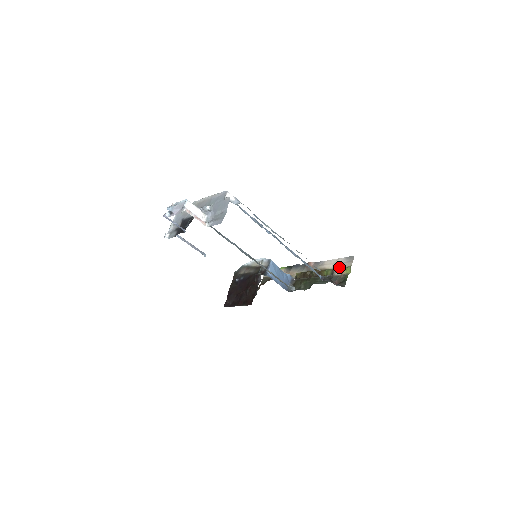
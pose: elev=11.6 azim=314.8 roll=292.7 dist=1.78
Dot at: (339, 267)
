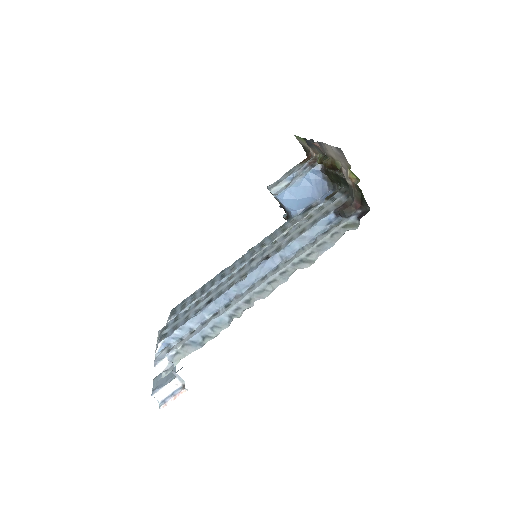
Dot at: (342, 165)
